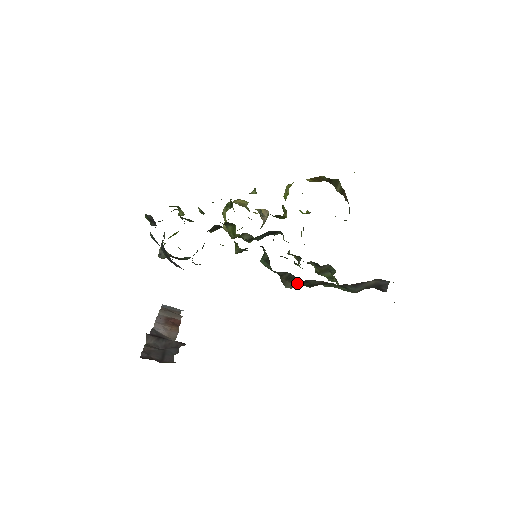
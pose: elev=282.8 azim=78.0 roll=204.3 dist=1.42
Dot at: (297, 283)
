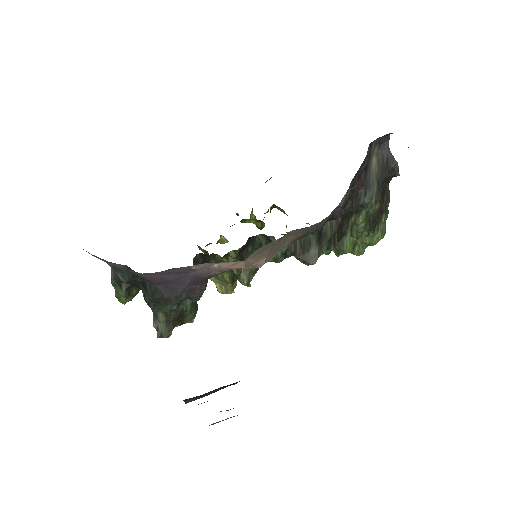
Dot at: (316, 245)
